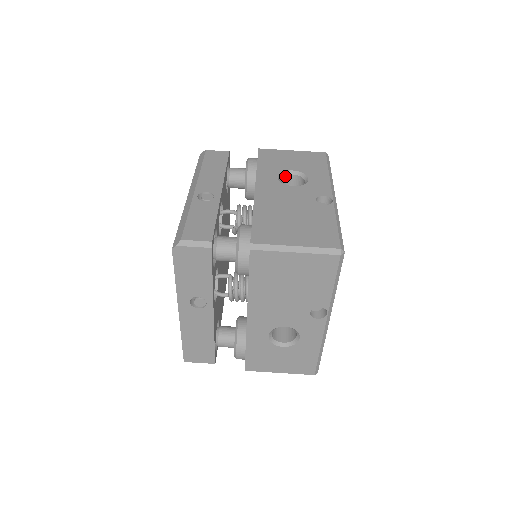
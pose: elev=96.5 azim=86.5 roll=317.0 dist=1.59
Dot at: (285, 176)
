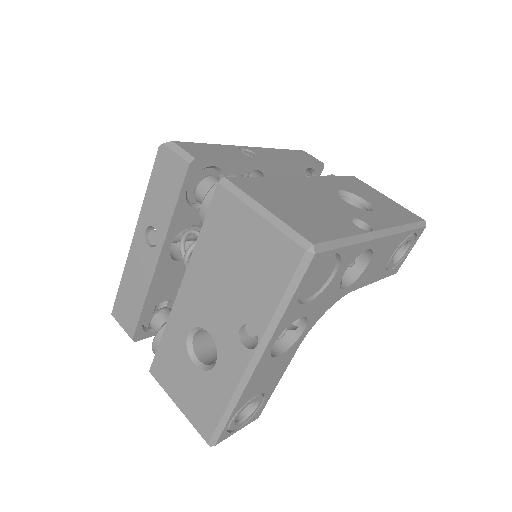
Dot at: (351, 199)
